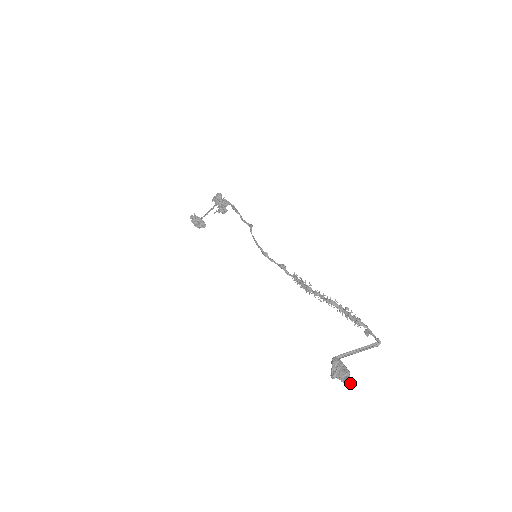
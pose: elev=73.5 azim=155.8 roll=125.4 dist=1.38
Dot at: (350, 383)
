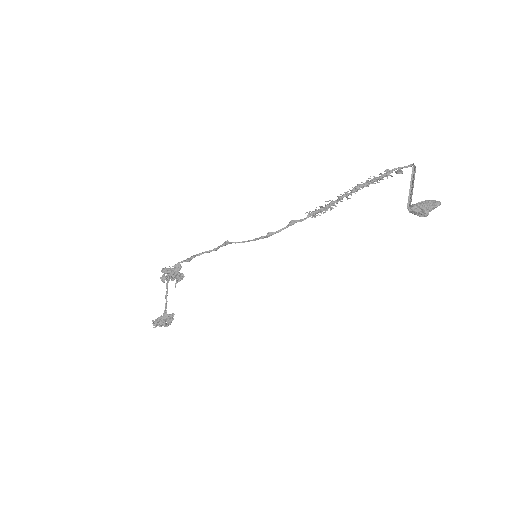
Dot at: (439, 202)
